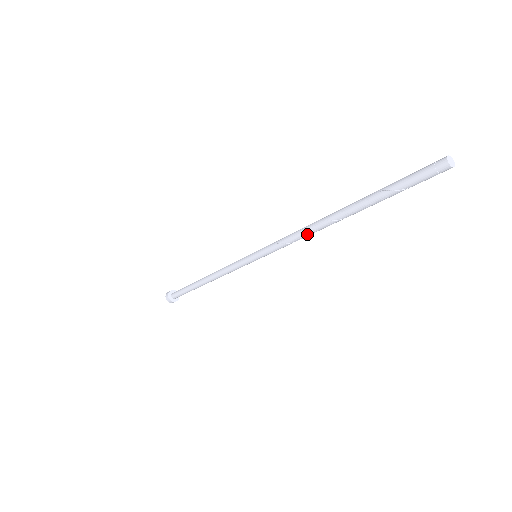
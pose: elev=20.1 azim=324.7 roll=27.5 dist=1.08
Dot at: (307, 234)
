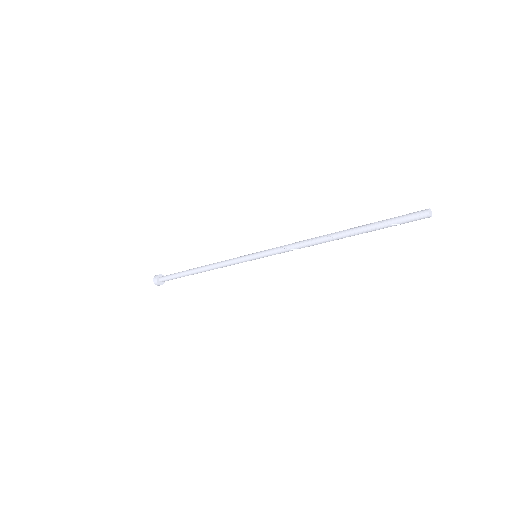
Dot at: (307, 244)
